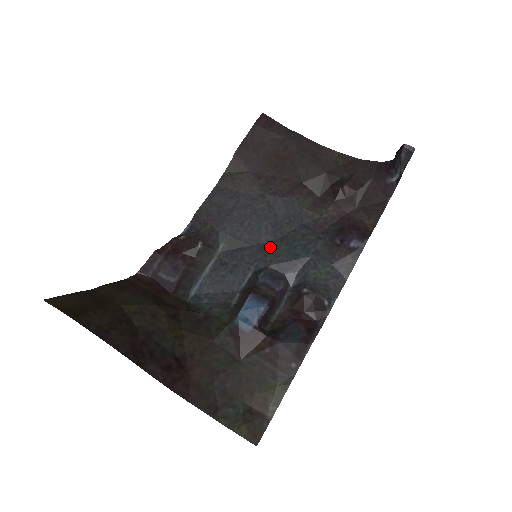
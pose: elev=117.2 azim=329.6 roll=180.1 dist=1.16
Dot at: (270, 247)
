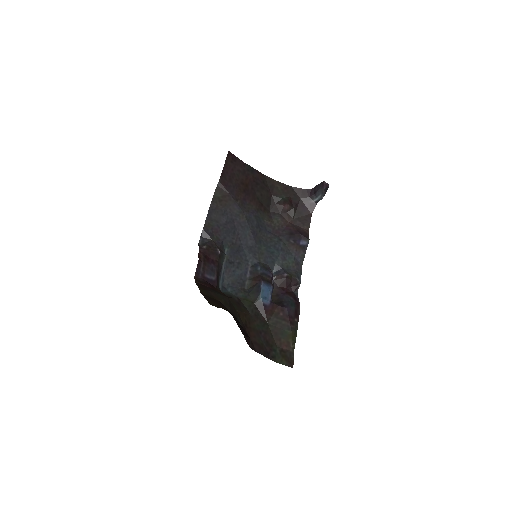
Dot at: (256, 248)
